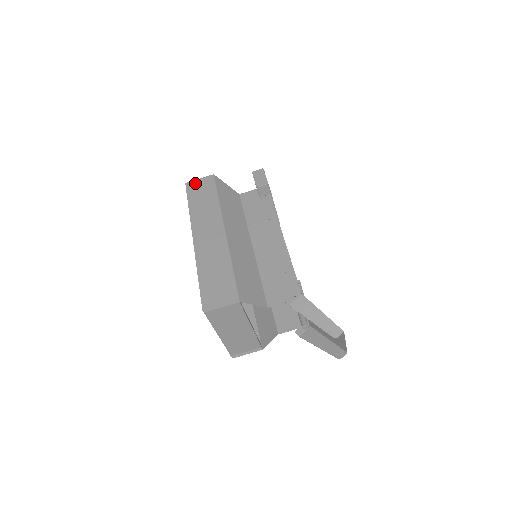
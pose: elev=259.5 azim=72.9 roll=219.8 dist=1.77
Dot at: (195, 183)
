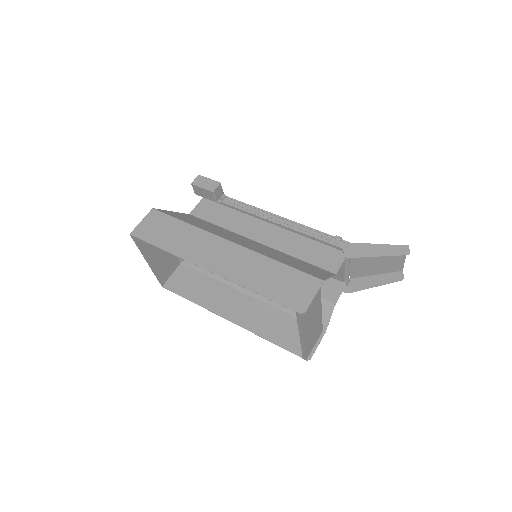
Dot at: (142, 227)
